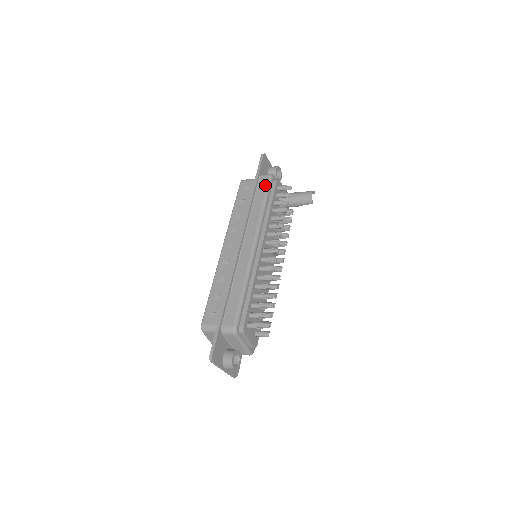
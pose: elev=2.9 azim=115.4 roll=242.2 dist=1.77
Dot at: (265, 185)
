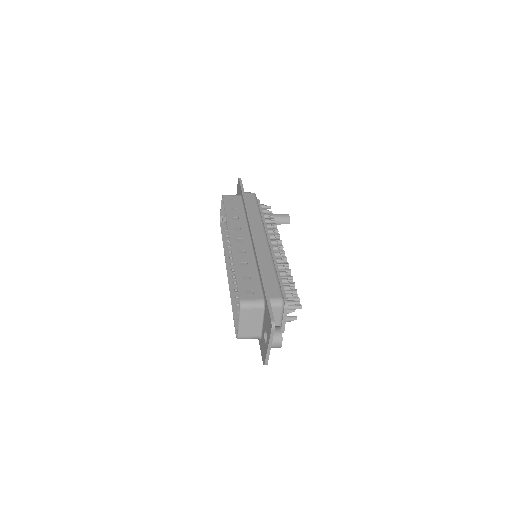
Dot at: (253, 199)
